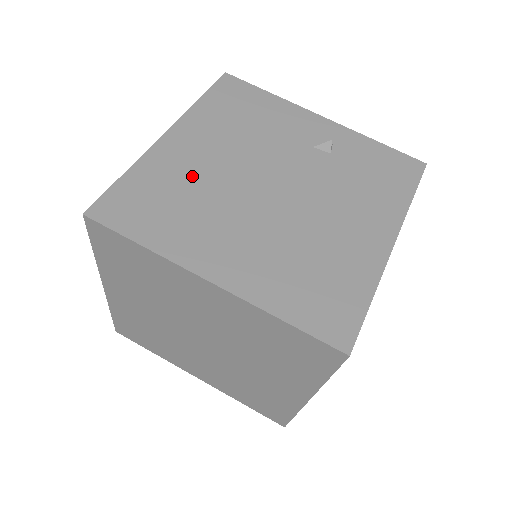
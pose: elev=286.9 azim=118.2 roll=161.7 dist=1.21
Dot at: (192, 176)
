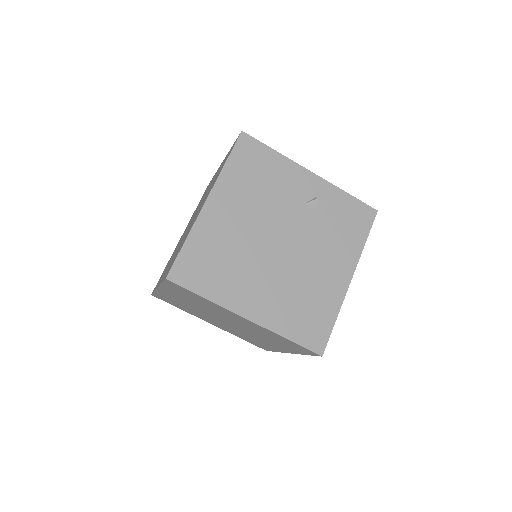
Dot at: (229, 239)
